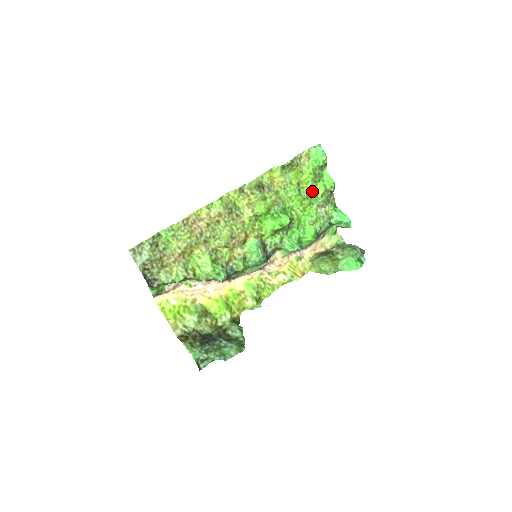
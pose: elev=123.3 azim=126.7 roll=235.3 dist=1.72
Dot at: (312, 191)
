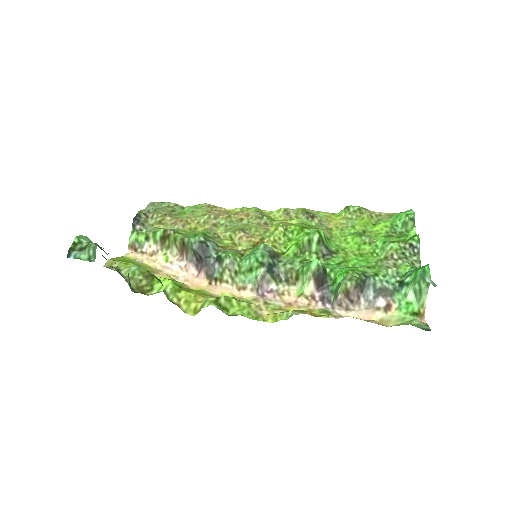
Dot at: (381, 240)
